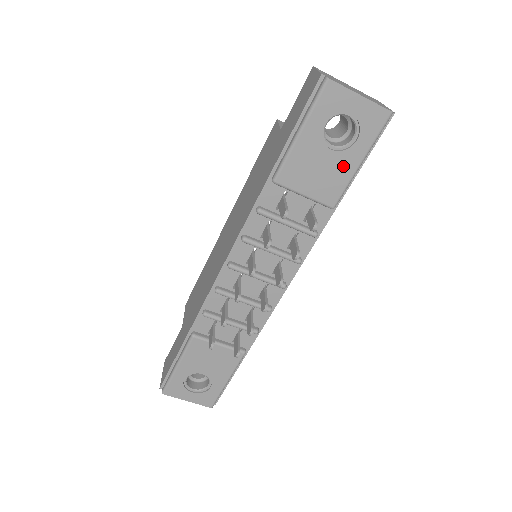
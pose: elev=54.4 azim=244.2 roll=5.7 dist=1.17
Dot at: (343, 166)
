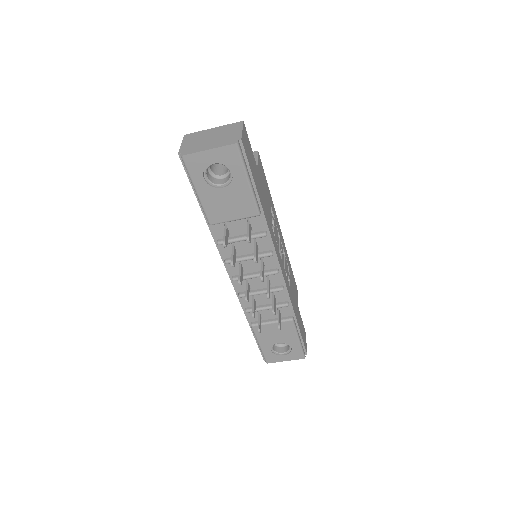
Dot at: (239, 191)
